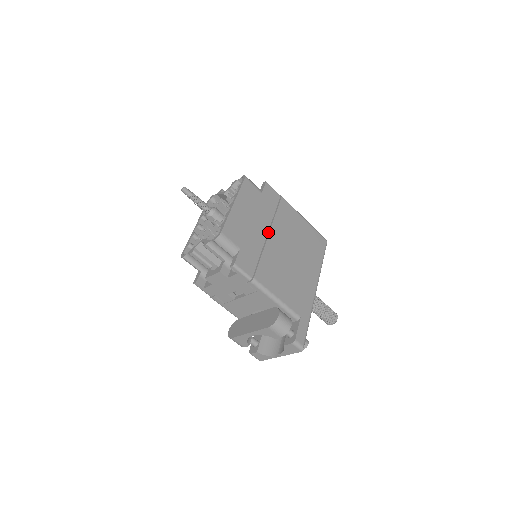
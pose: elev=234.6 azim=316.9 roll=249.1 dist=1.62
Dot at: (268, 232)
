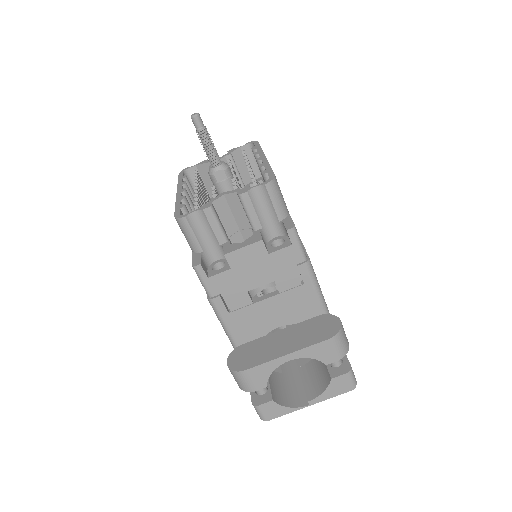
Dot at: occluded
